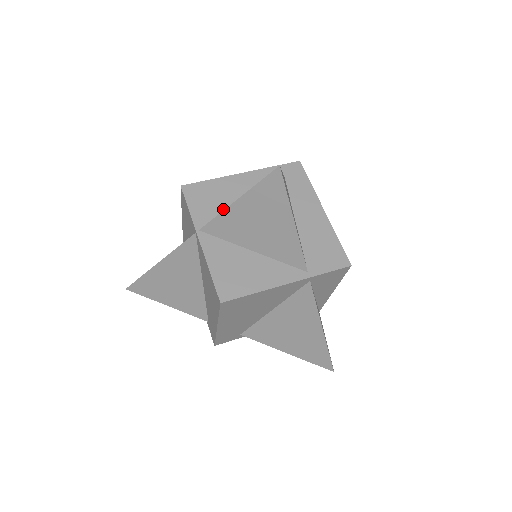
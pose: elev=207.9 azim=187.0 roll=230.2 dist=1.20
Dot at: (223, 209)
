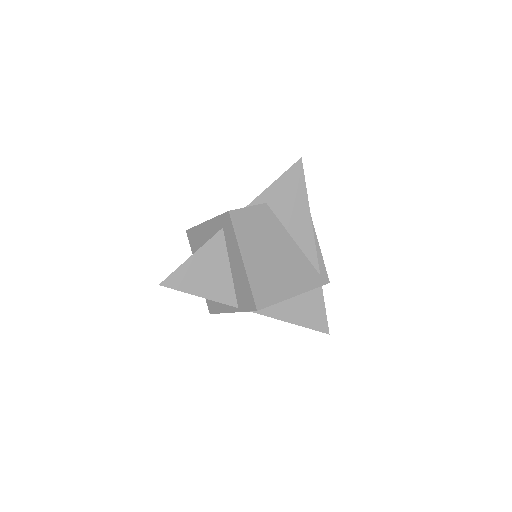
Dot at: occluded
